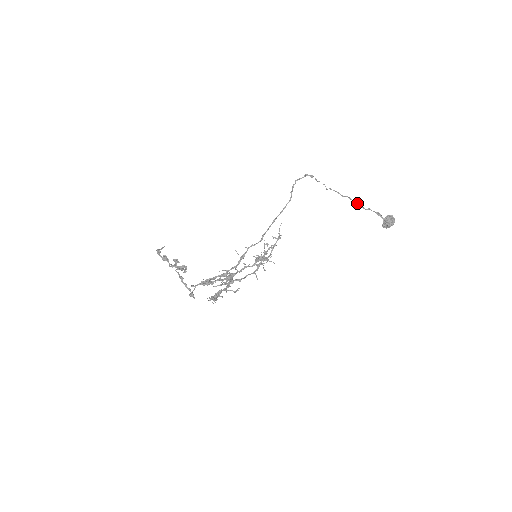
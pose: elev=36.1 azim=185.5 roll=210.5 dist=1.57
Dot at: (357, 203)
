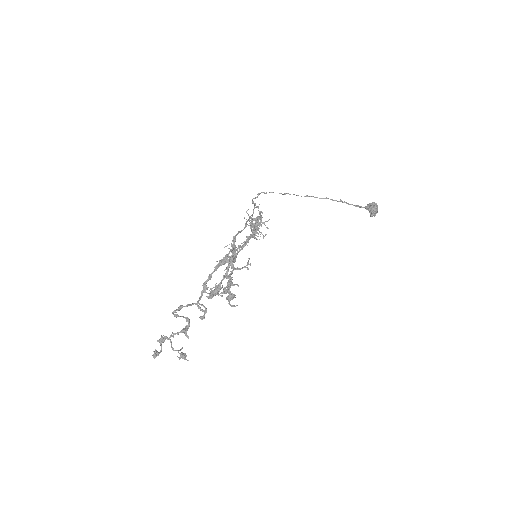
Dot at: (324, 198)
